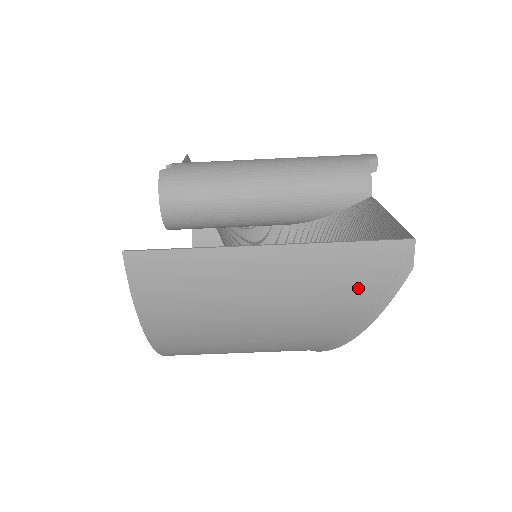
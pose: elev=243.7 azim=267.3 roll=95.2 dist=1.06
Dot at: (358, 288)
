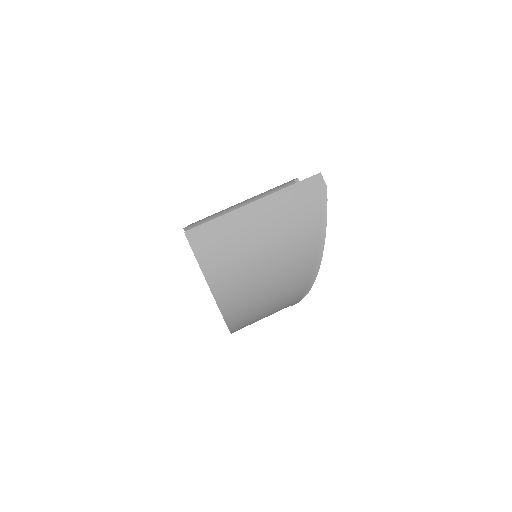
Dot at: (307, 209)
